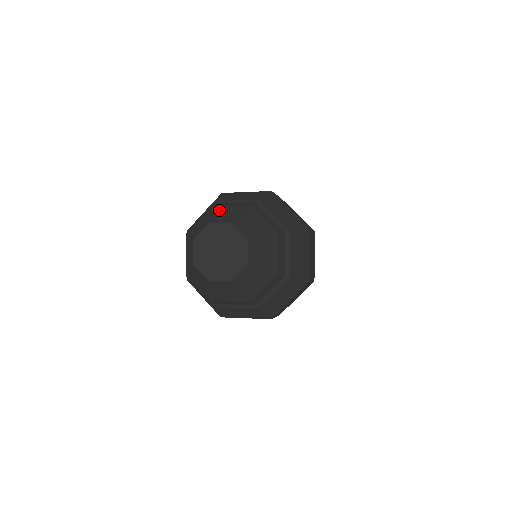
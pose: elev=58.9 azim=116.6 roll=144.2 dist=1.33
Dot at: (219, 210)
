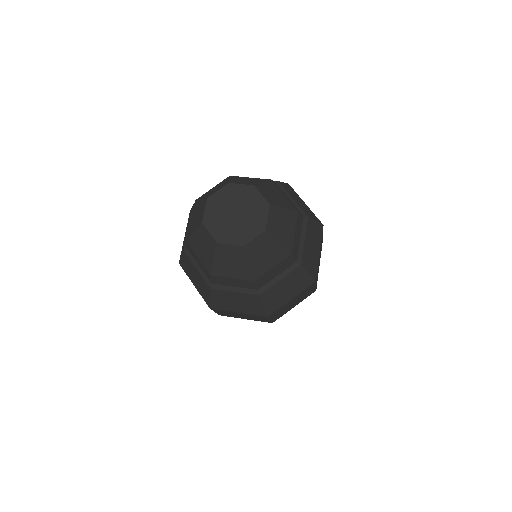
Dot at: (238, 178)
